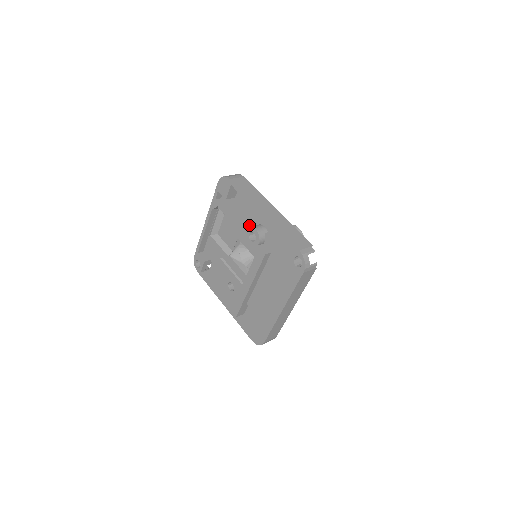
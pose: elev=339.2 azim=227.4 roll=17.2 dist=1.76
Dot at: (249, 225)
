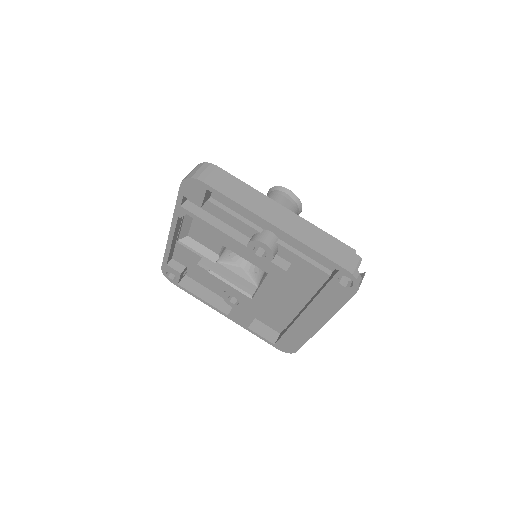
Dot at: (246, 233)
